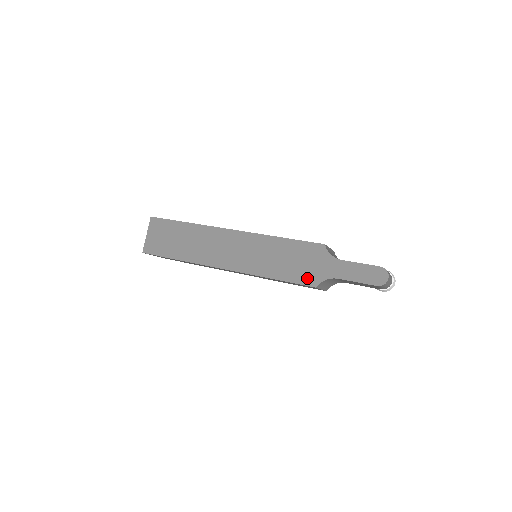
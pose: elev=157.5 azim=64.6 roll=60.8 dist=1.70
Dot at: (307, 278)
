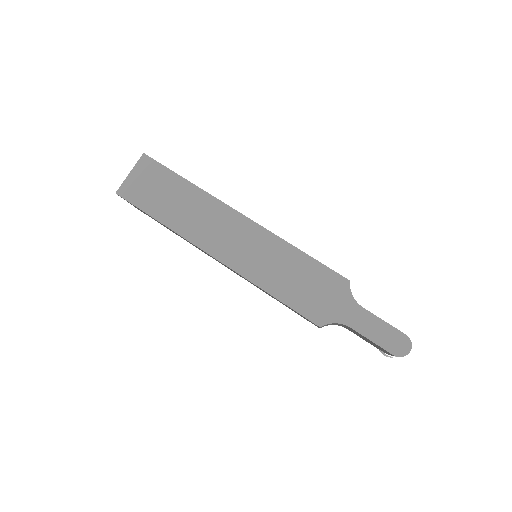
Dot at: (314, 312)
